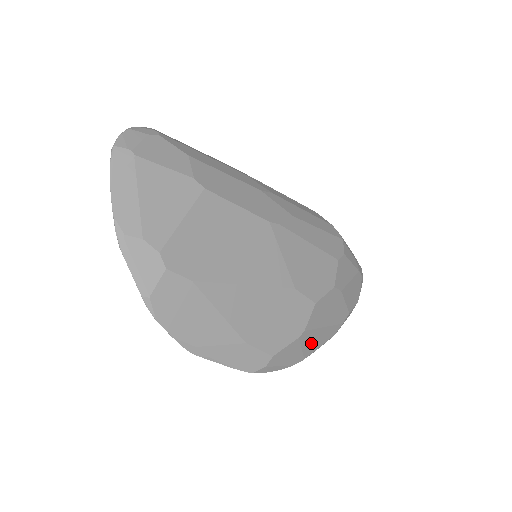
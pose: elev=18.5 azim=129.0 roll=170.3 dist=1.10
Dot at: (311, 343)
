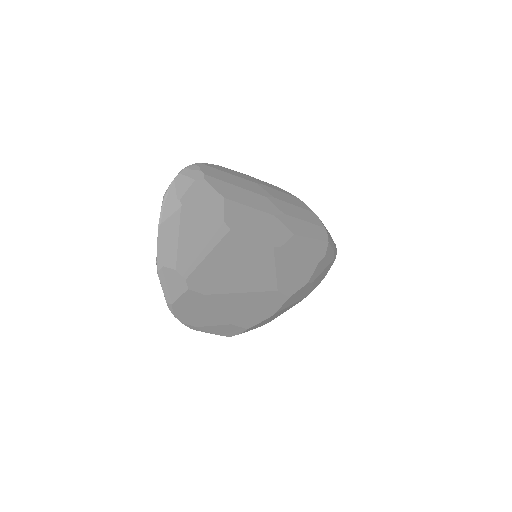
Dot at: occluded
